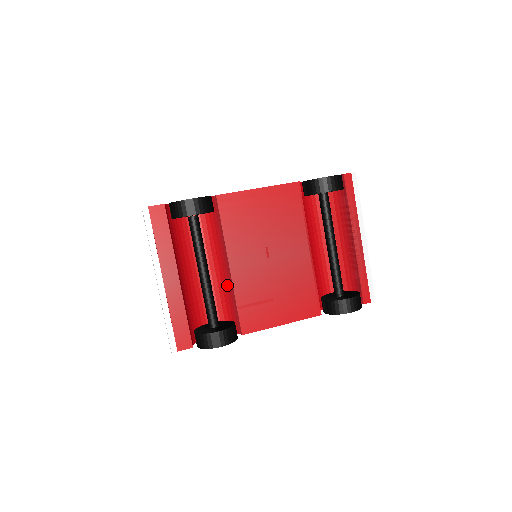
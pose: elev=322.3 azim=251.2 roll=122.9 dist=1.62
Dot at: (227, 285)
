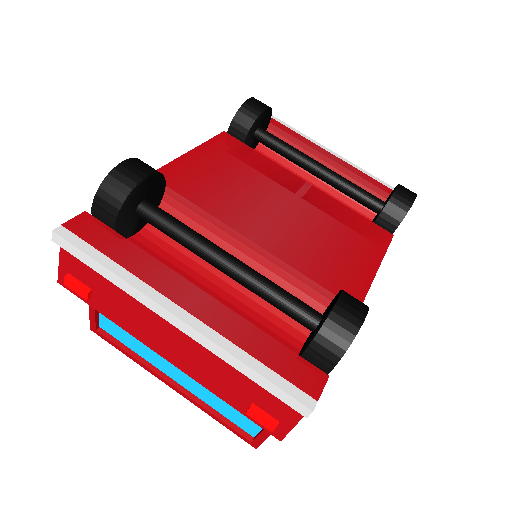
Dot at: (269, 276)
